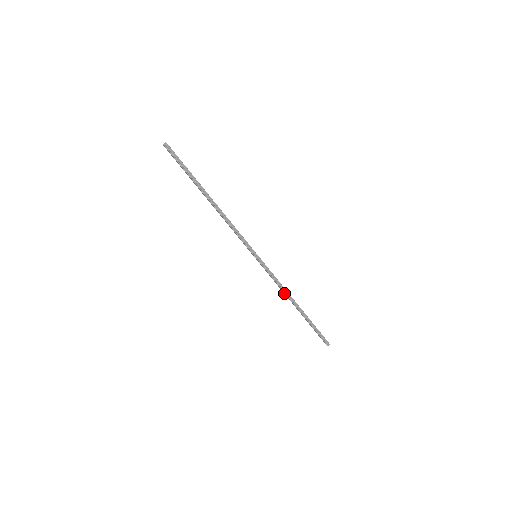
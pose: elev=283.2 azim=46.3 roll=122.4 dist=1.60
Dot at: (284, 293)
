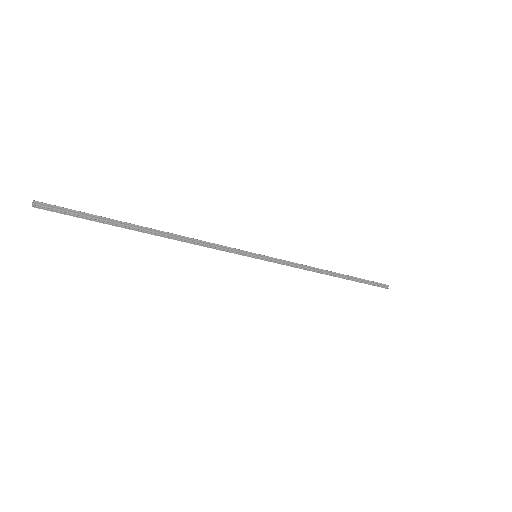
Dot at: occluded
